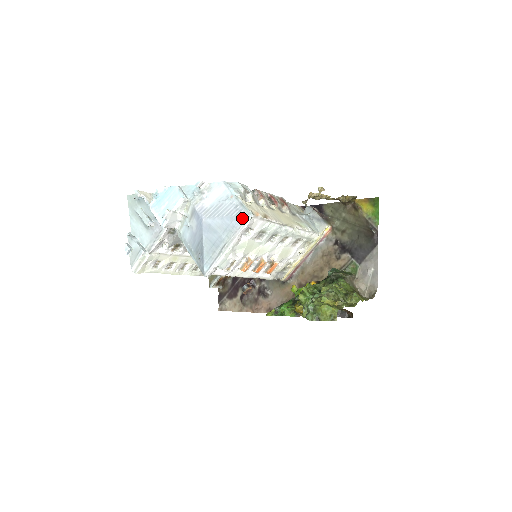
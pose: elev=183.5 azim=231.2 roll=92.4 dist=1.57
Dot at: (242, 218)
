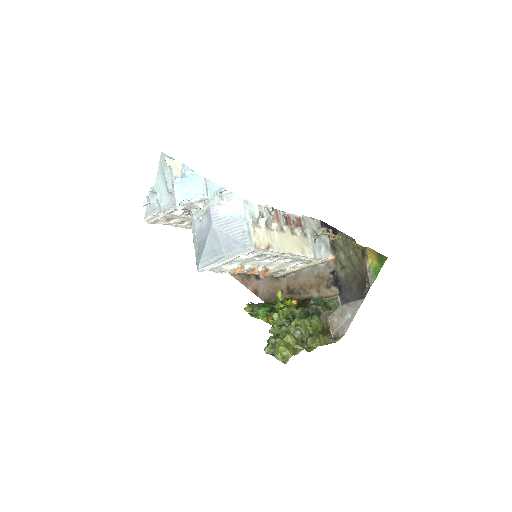
Dot at: (244, 246)
